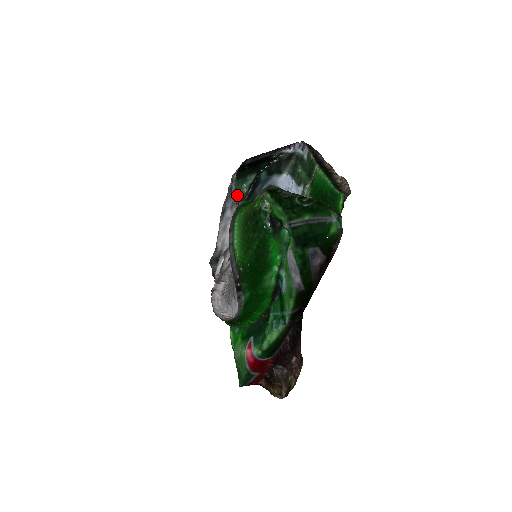
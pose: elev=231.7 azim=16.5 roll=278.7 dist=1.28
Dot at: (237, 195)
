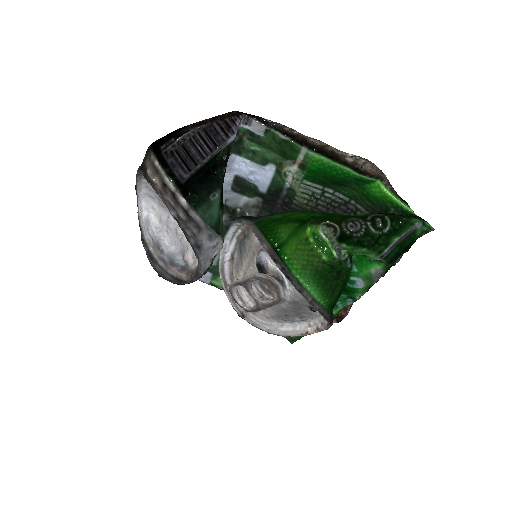
Dot at: (212, 225)
